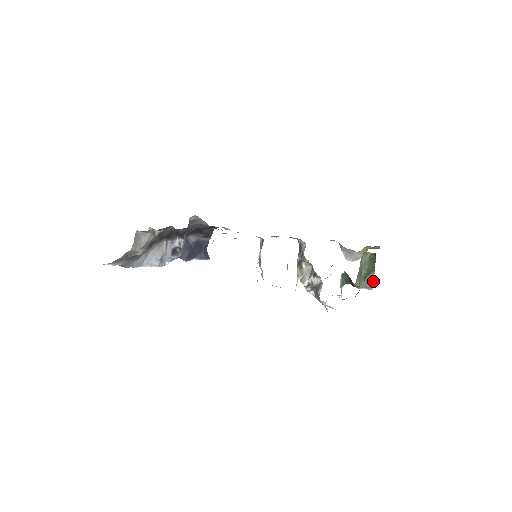
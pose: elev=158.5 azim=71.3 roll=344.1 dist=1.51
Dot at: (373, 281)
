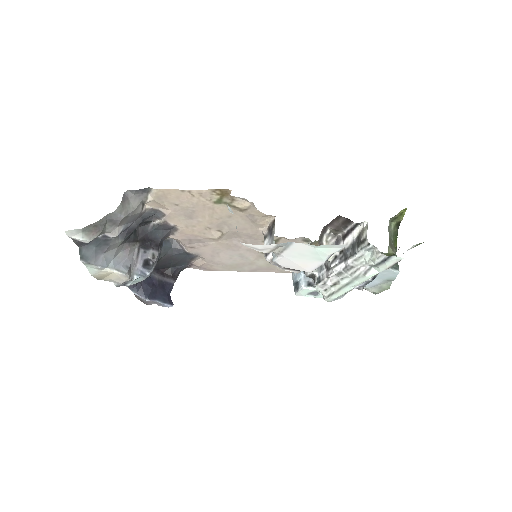
Dot at: (397, 263)
